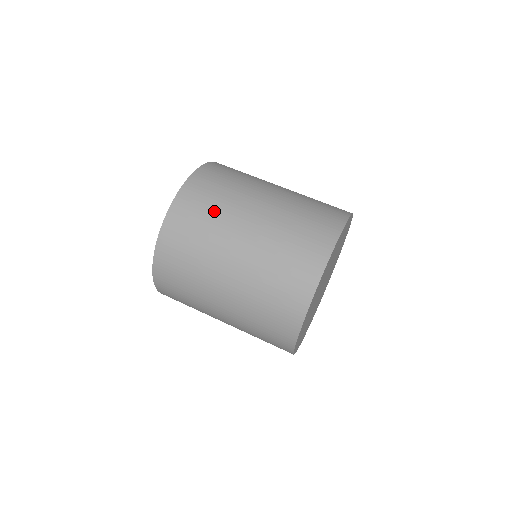
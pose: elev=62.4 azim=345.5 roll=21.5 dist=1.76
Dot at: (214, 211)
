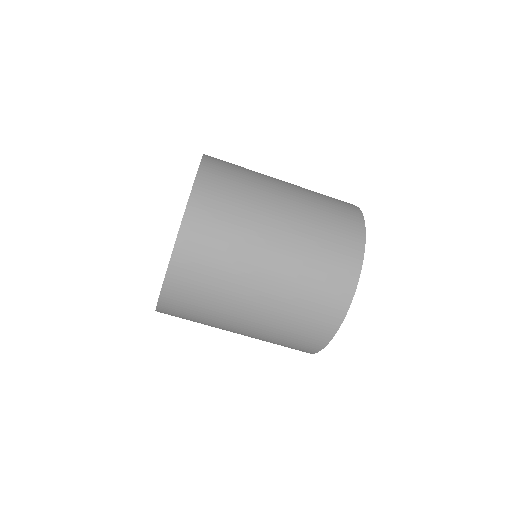
Dot at: (215, 286)
